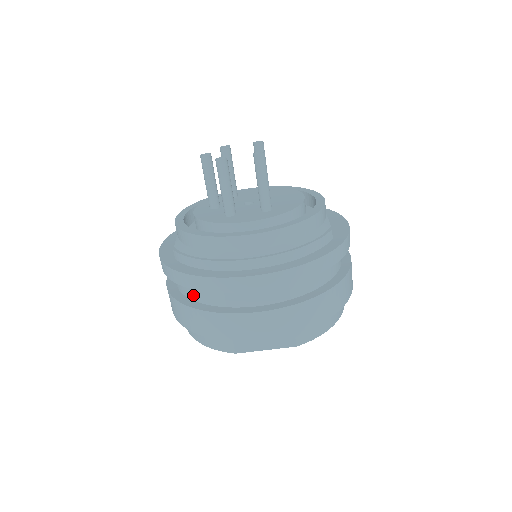
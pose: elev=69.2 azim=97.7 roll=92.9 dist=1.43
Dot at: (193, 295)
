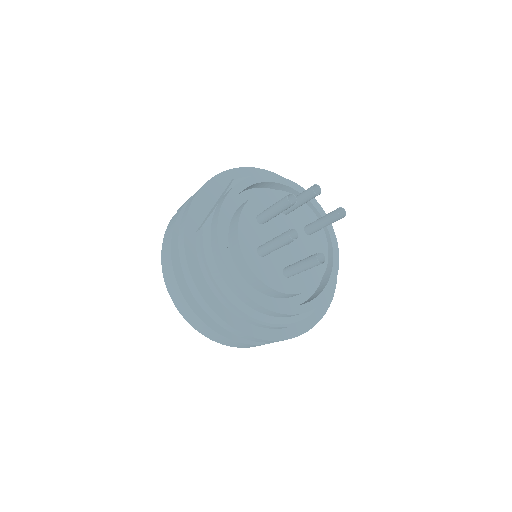
Dot at: occluded
